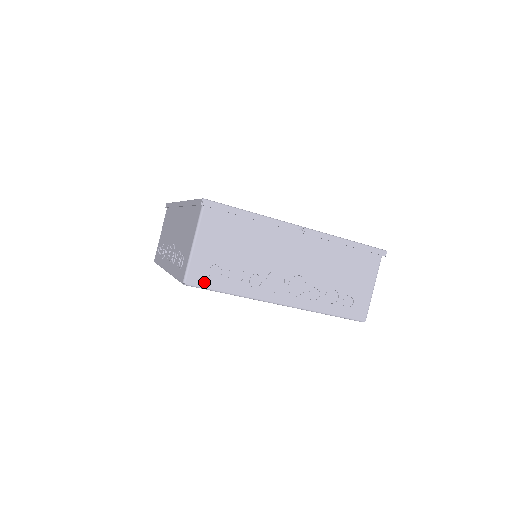
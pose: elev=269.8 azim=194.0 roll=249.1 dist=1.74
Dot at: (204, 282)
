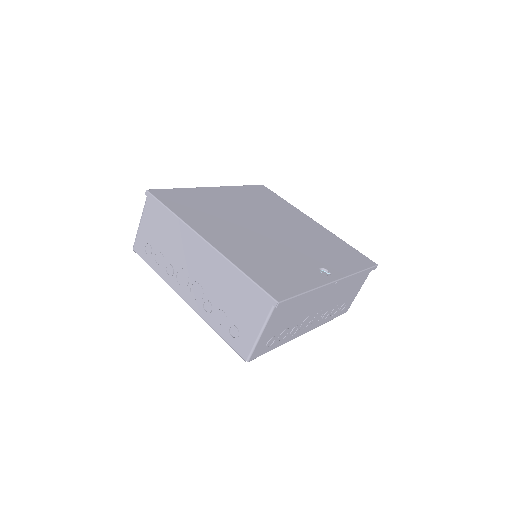
Dot at: (261, 353)
